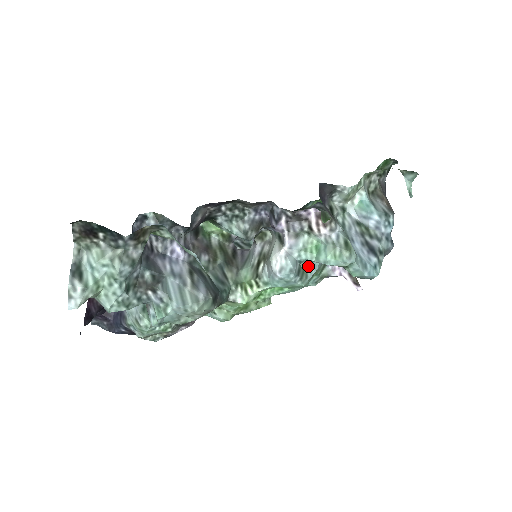
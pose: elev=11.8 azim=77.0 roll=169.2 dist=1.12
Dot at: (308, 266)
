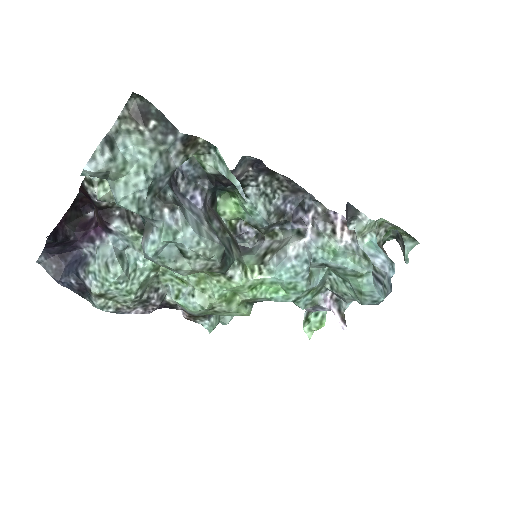
Dot at: (312, 275)
